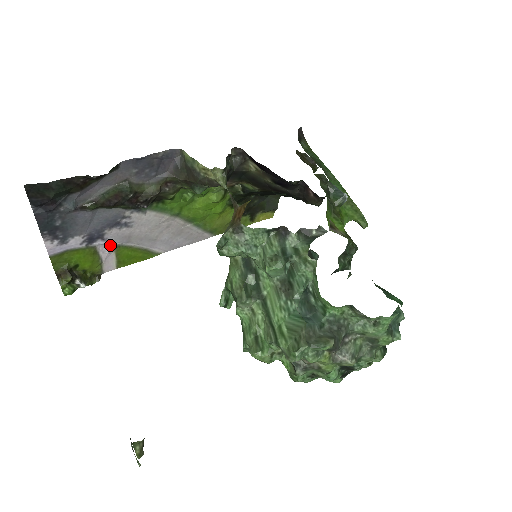
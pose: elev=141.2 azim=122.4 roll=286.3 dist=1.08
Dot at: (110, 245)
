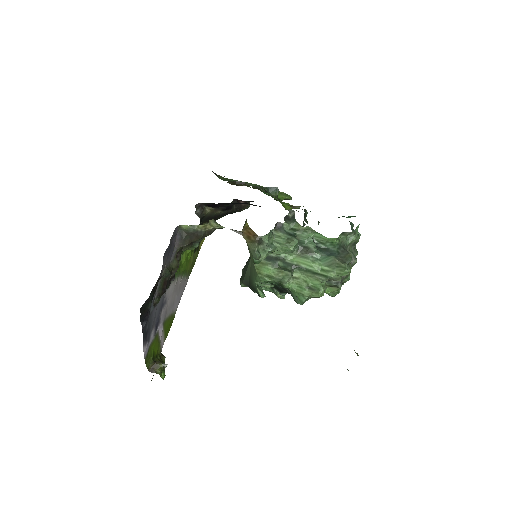
Dot at: (161, 325)
